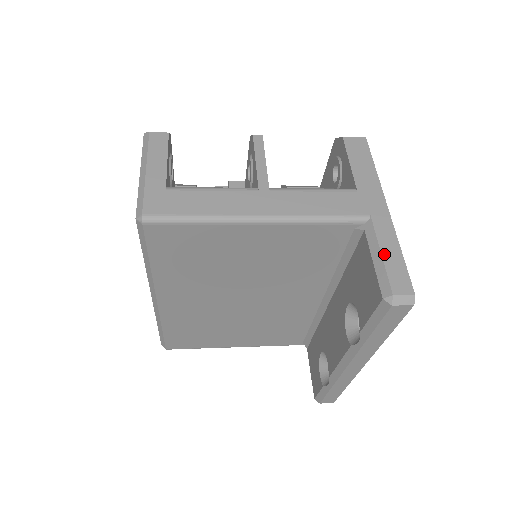
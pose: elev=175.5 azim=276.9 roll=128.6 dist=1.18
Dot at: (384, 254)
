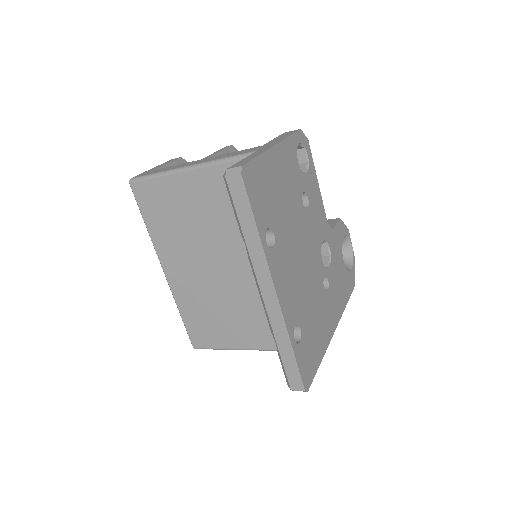
Dot at: (244, 159)
